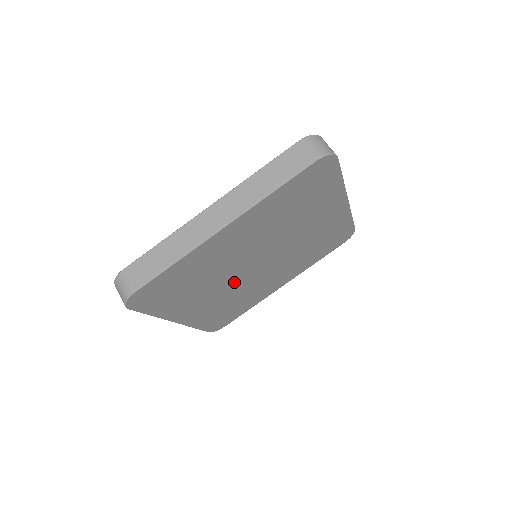
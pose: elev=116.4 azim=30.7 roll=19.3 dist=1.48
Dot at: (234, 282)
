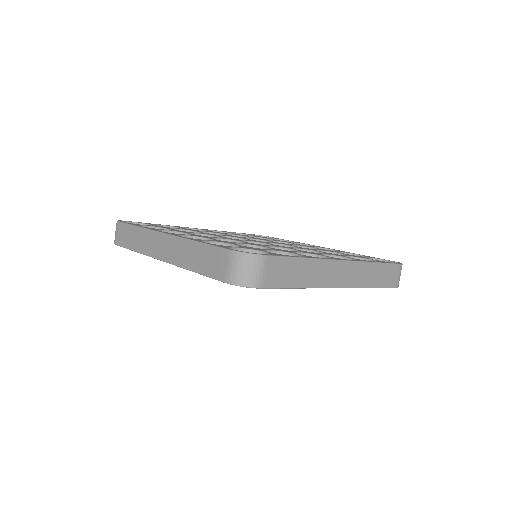
Dot at: occluded
